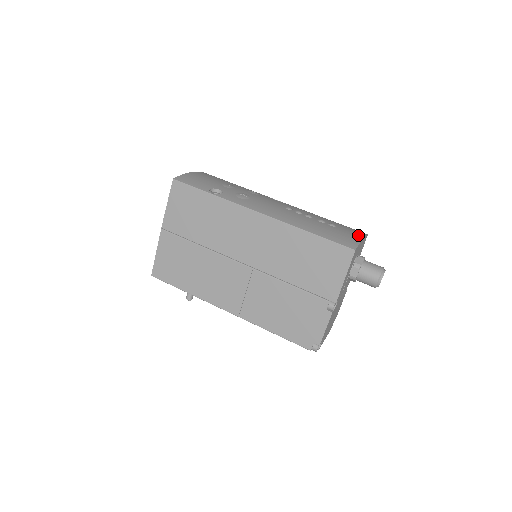
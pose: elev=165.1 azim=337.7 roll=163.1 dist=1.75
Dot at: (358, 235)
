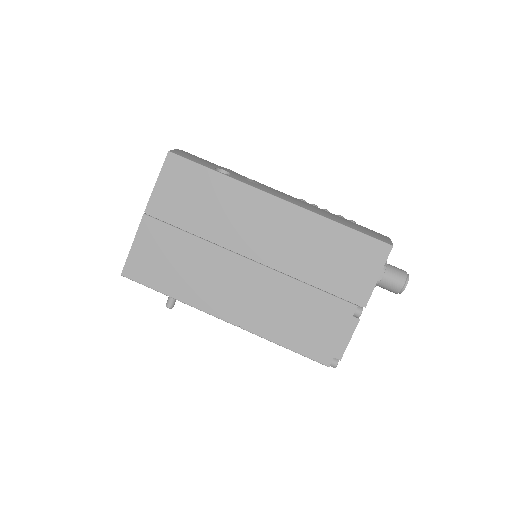
Dot at: occluded
